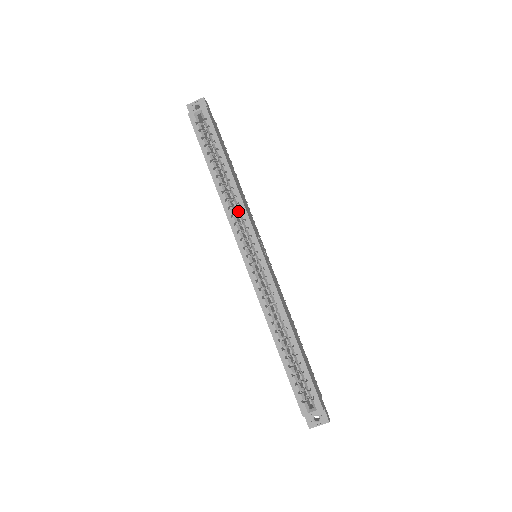
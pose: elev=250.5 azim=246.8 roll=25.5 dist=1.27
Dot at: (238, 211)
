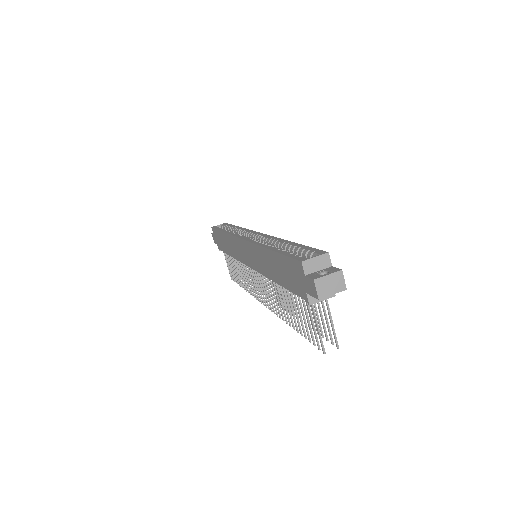
Dot at: (241, 233)
